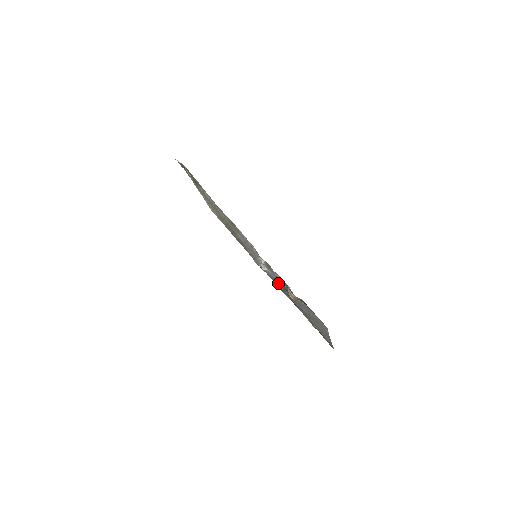
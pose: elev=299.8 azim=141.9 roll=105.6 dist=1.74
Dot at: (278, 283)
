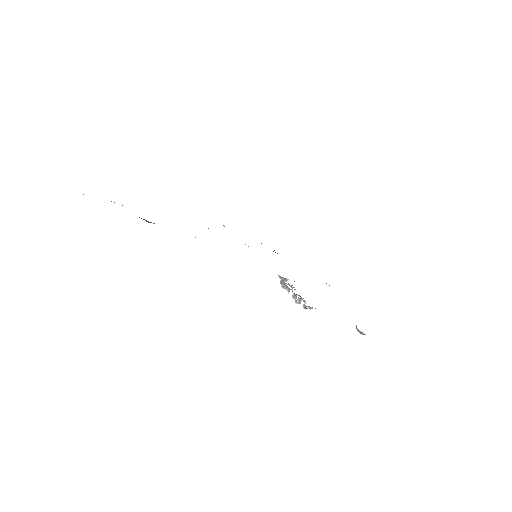
Dot at: occluded
